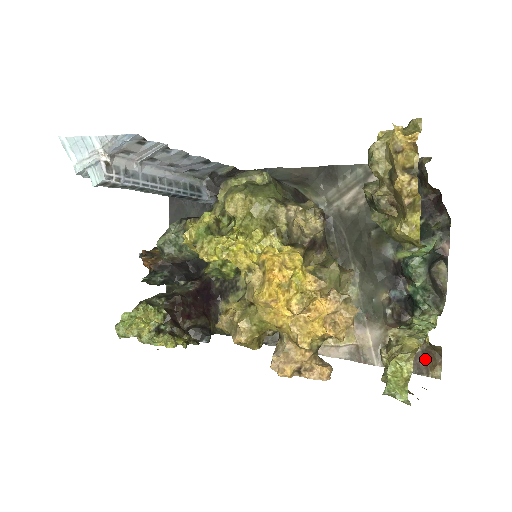
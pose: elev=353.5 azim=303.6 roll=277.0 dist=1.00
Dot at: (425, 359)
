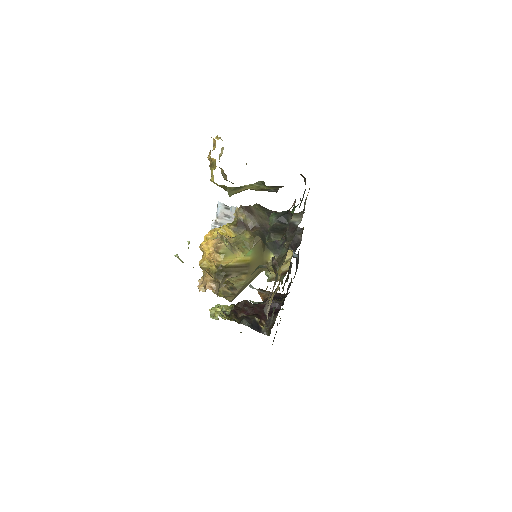
Dot at: occluded
